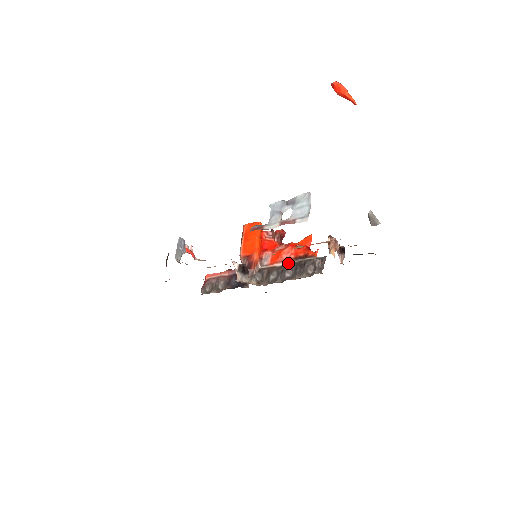
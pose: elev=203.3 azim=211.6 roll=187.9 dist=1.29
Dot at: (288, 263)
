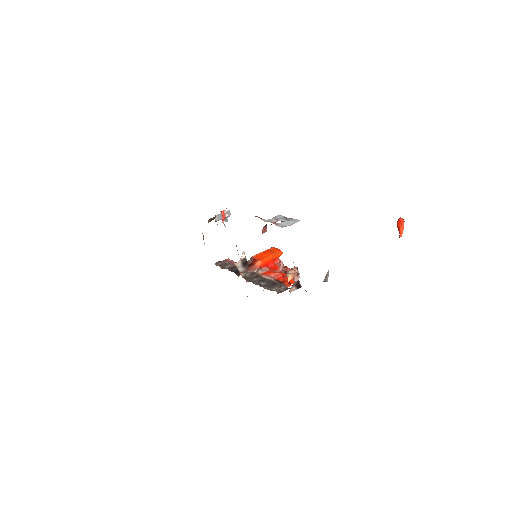
Dot at: (270, 279)
